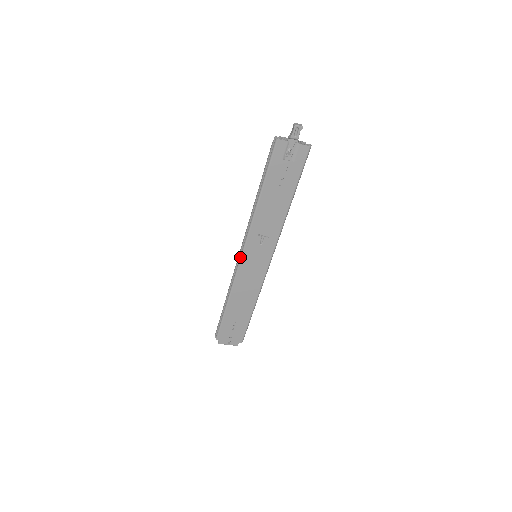
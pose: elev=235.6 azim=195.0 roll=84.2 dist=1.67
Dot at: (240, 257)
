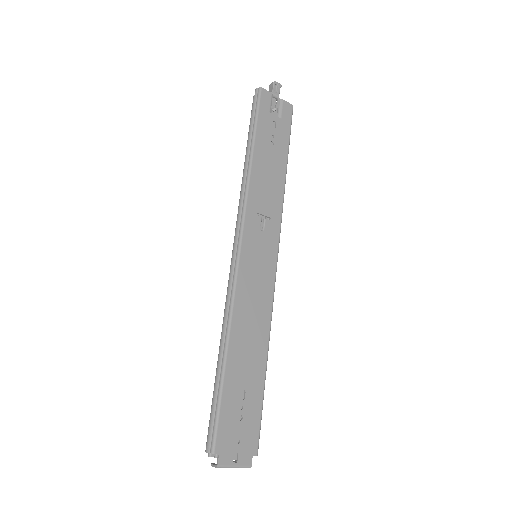
Dot at: (237, 252)
